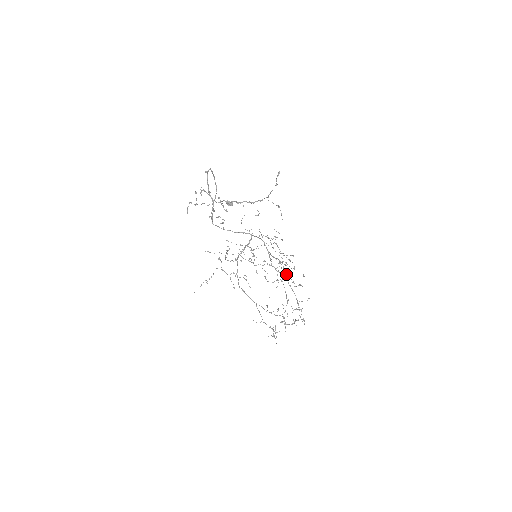
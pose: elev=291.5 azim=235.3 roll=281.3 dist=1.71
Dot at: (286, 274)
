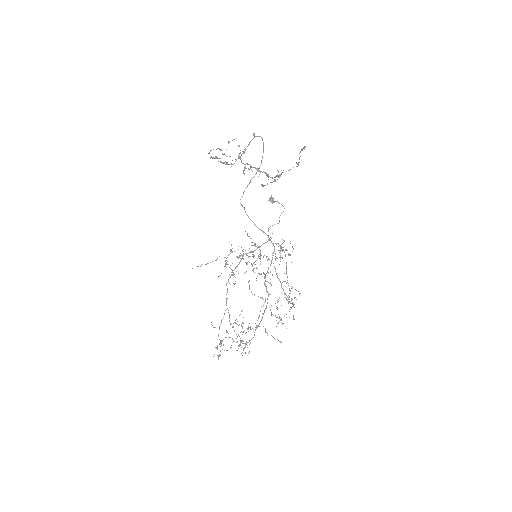
Dot at: (277, 302)
